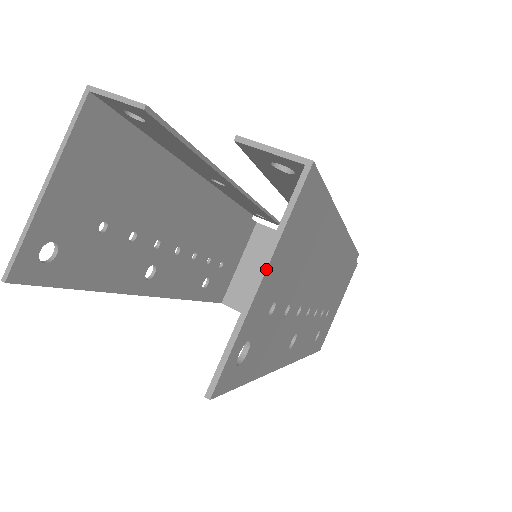
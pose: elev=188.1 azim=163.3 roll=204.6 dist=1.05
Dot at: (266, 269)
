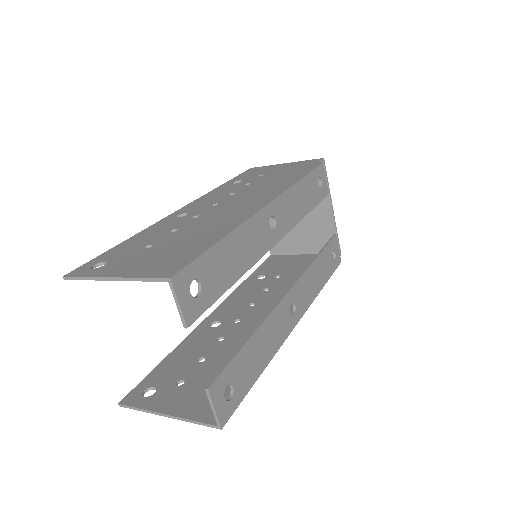
Dot at: occluded
